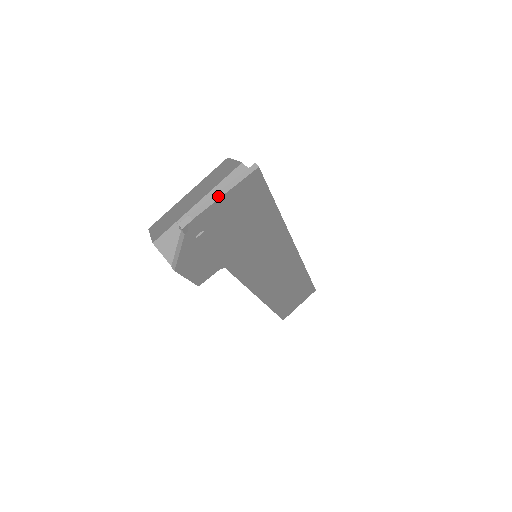
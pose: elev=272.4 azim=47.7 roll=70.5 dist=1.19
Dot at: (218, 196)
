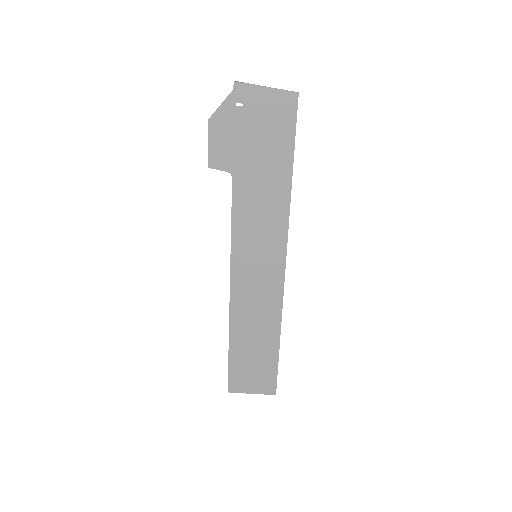
Dot at: occluded
